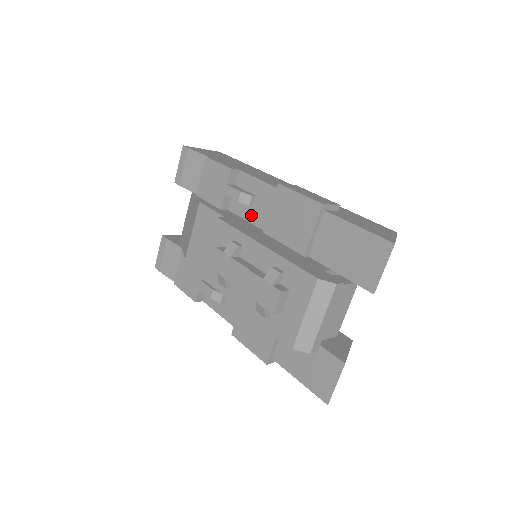
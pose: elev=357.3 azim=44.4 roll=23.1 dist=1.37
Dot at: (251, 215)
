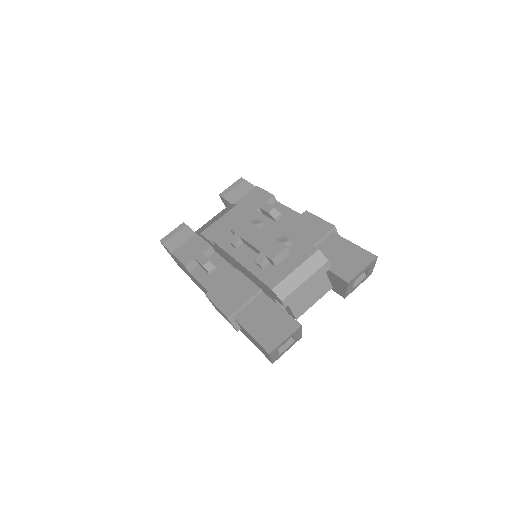
Dot at: occluded
